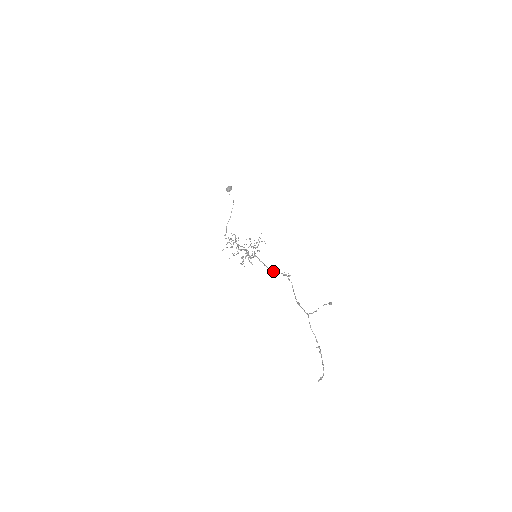
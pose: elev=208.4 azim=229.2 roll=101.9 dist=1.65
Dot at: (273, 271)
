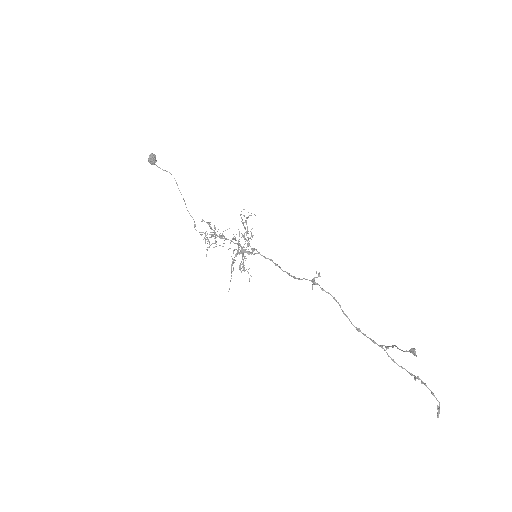
Dot at: occluded
